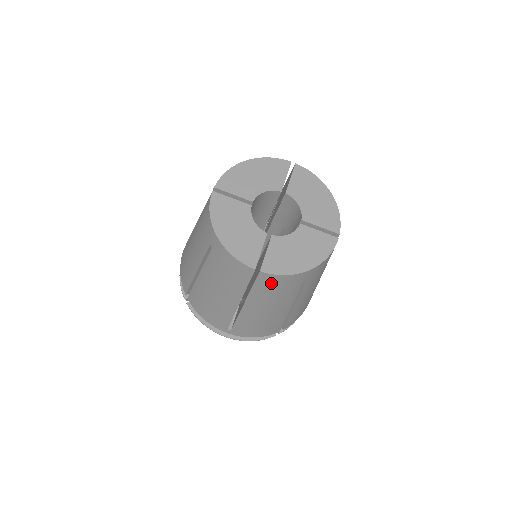
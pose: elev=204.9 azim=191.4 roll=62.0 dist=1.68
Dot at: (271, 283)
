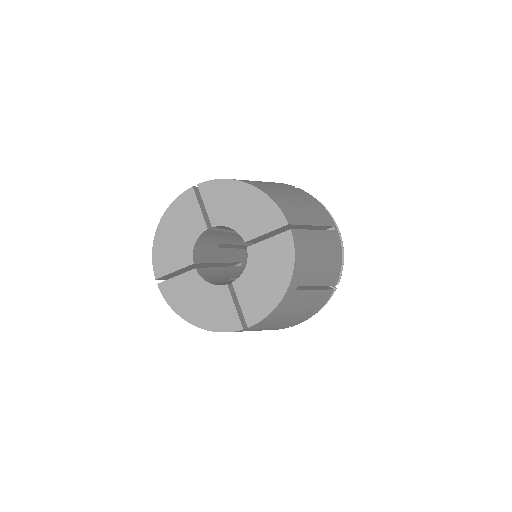
Dot at: occluded
